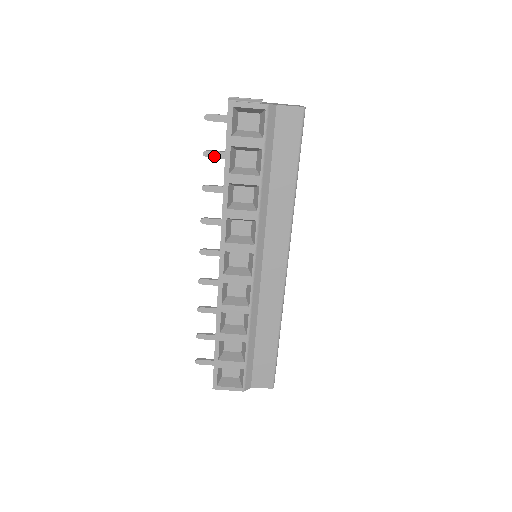
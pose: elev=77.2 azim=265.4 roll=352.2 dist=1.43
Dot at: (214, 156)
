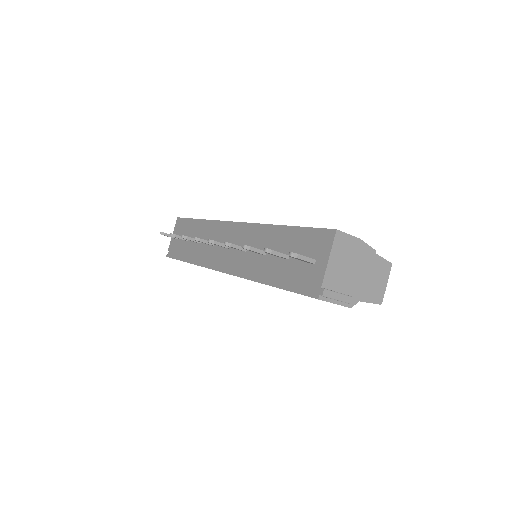
Dot at: (274, 255)
